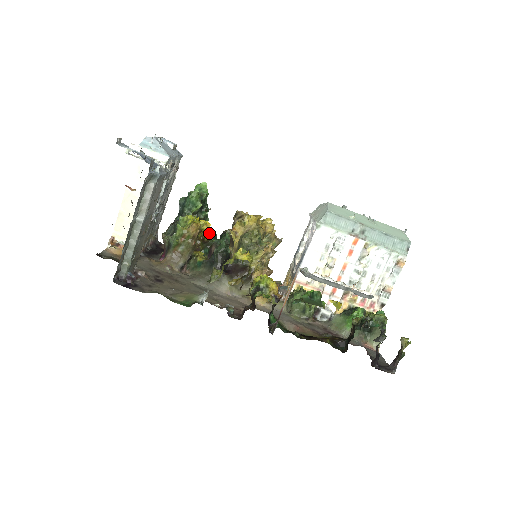
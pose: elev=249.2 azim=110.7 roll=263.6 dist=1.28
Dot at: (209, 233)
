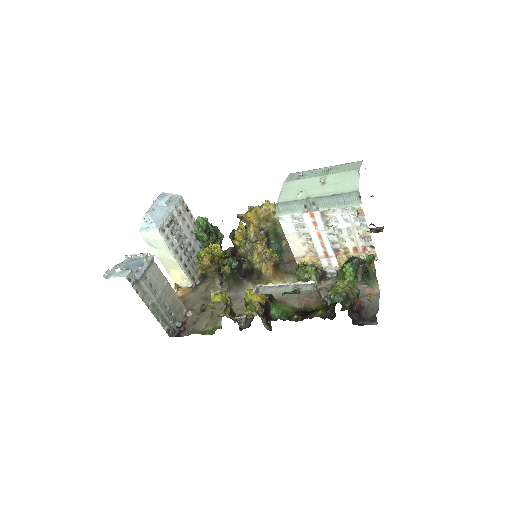
Dot at: (221, 253)
